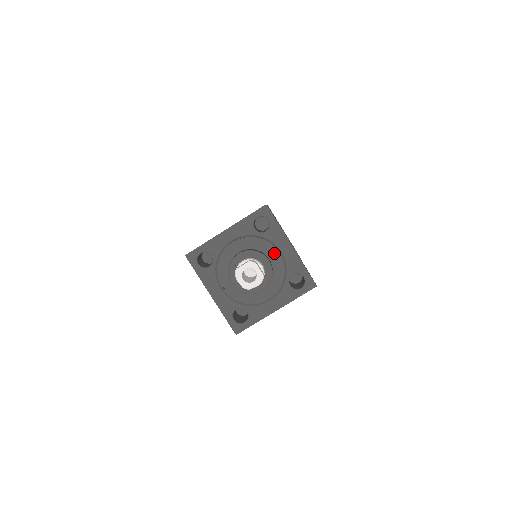
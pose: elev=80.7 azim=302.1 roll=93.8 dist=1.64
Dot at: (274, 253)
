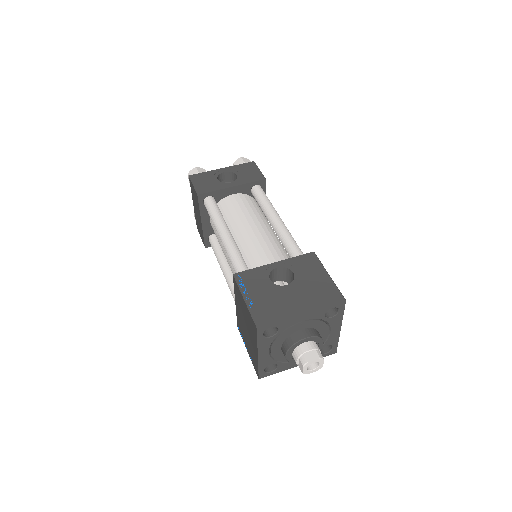
Dot at: (299, 326)
